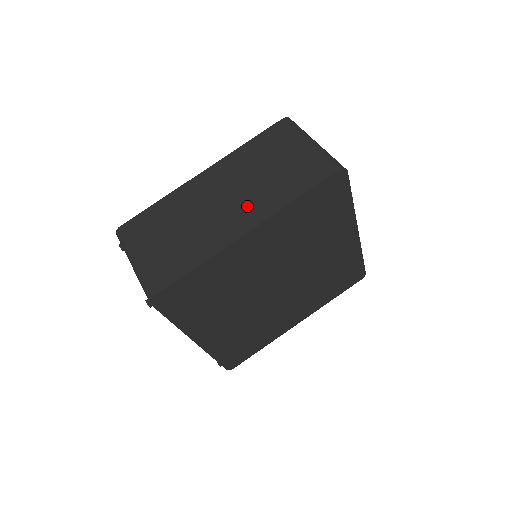
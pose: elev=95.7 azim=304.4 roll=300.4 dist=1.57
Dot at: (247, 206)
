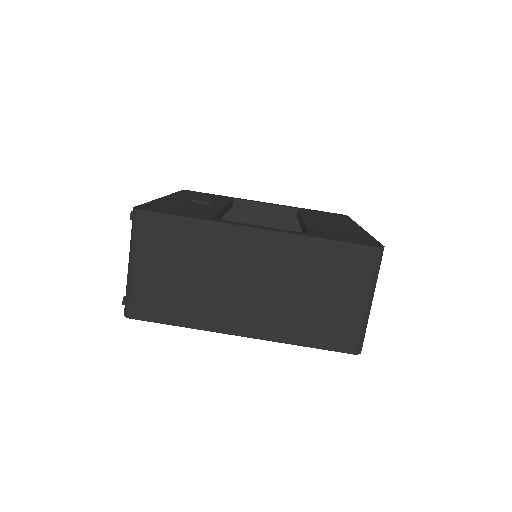
Dot at: (261, 312)
